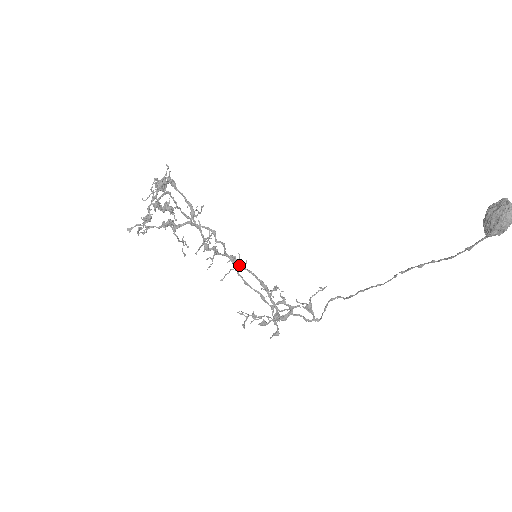
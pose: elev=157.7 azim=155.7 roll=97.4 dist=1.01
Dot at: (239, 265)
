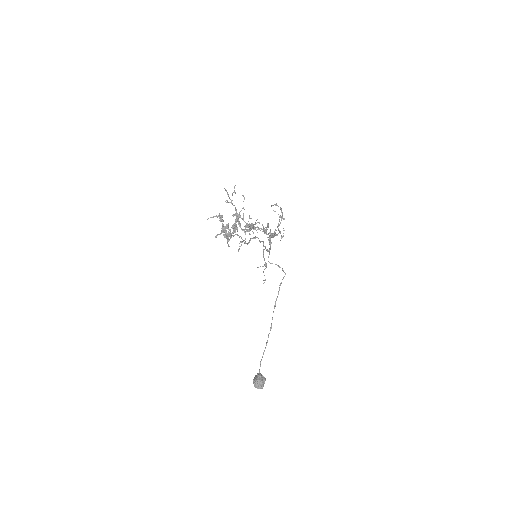
Dot at: (265, 233)
